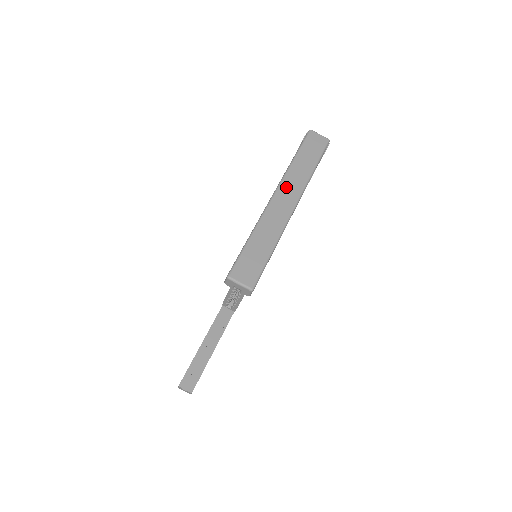
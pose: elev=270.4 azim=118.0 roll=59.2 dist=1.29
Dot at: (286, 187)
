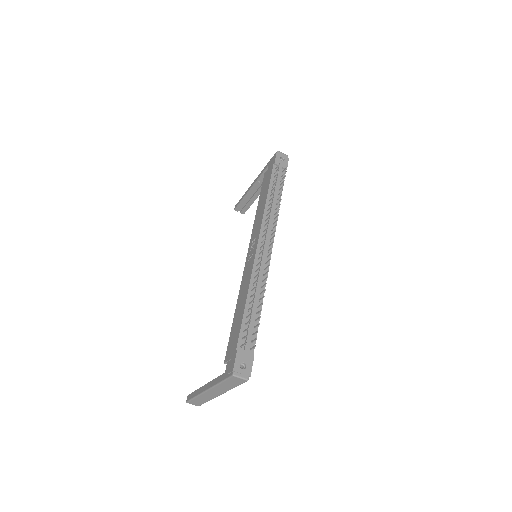
Dot at: (214, 390)
